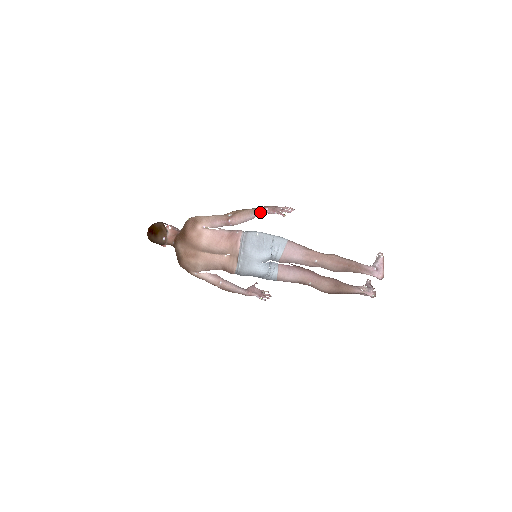
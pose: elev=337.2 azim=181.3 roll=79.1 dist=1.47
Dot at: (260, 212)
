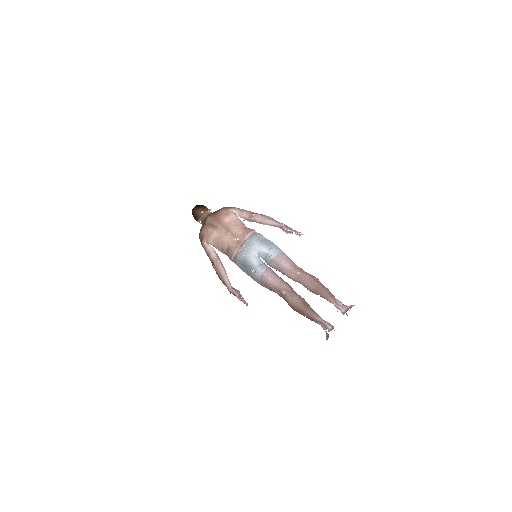
Dot at: (278, 223)
